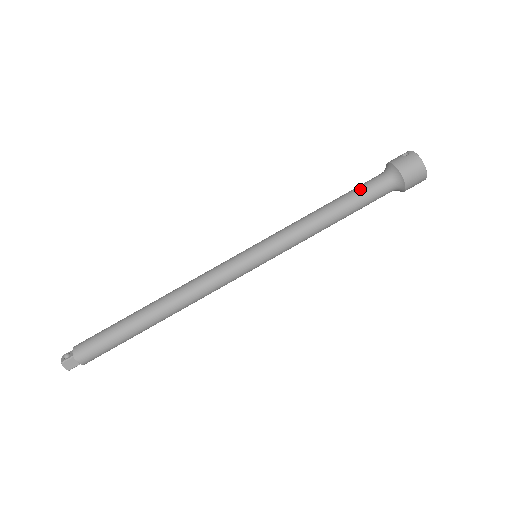
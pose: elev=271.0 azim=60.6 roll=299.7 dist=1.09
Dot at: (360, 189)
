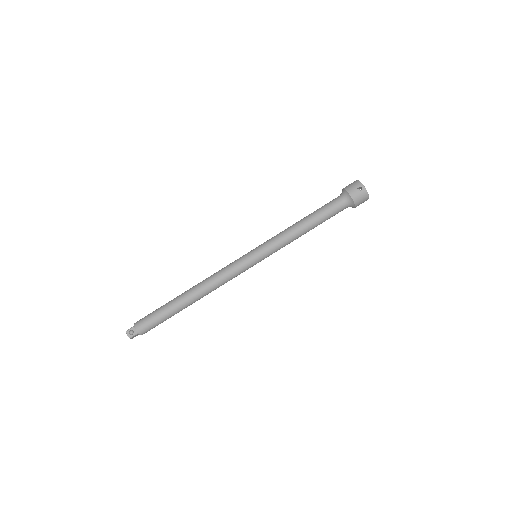
Dot at: (328, 213)
